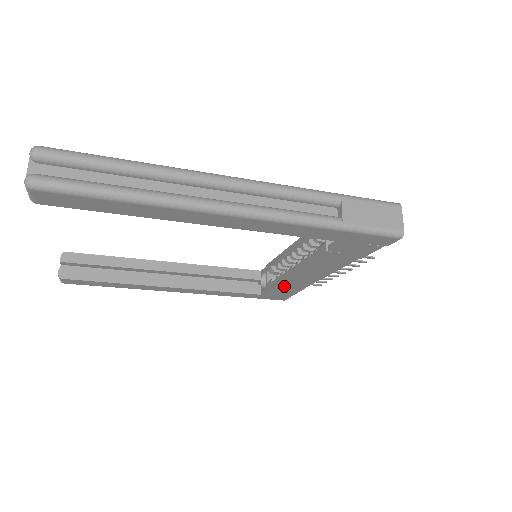
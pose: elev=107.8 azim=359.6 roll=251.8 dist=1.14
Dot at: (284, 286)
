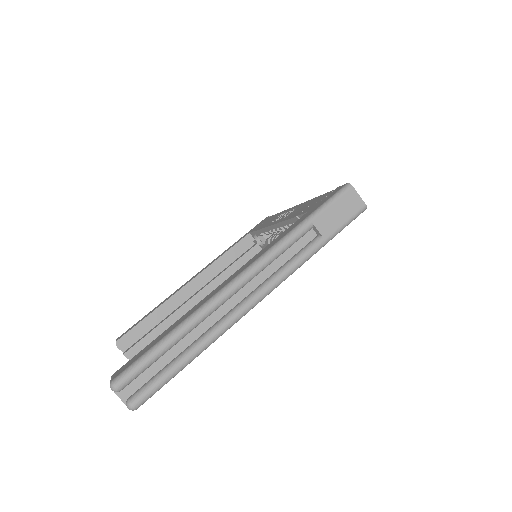
Dot at: occluded
